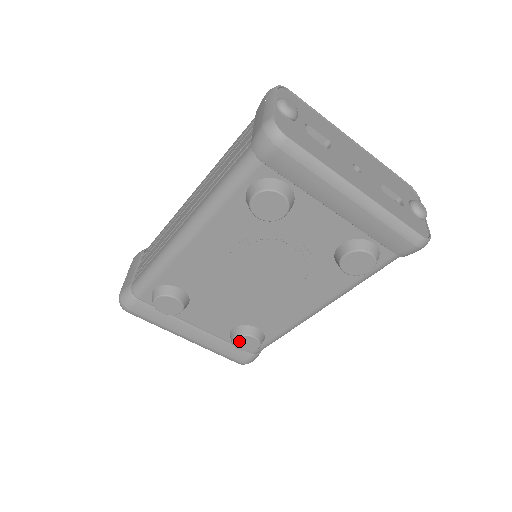
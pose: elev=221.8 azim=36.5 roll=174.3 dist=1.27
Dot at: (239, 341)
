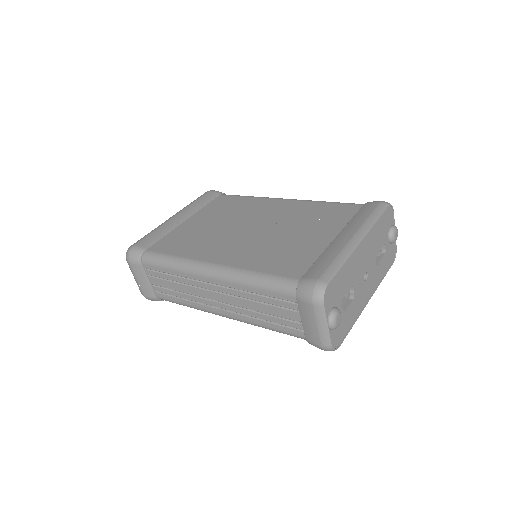
Dot at: occluded
